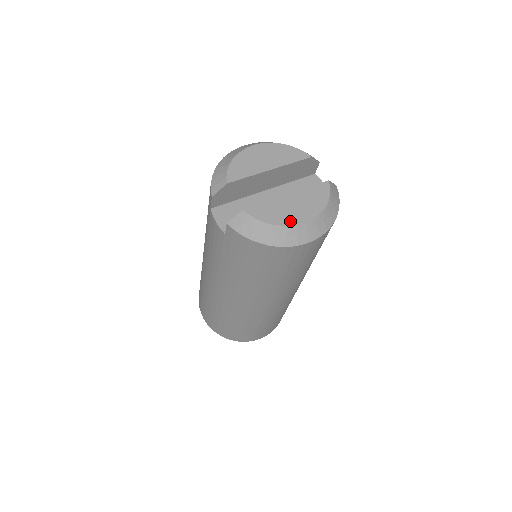
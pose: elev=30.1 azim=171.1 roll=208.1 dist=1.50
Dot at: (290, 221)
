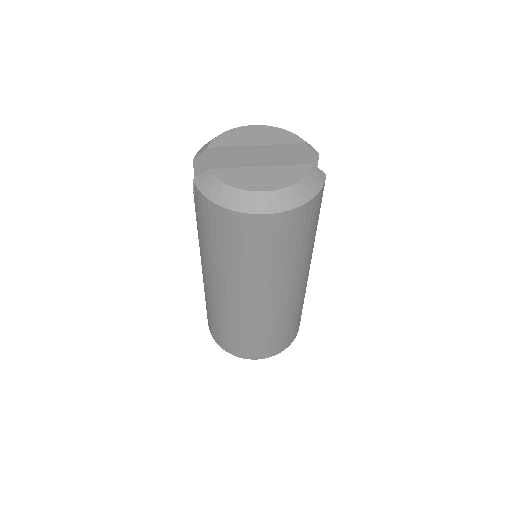
Dot at: (250, 187)
